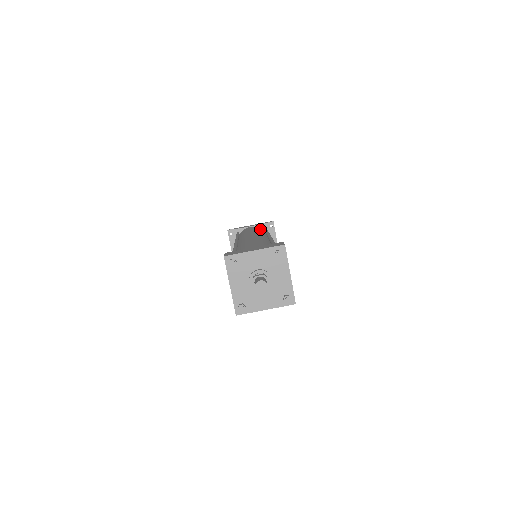
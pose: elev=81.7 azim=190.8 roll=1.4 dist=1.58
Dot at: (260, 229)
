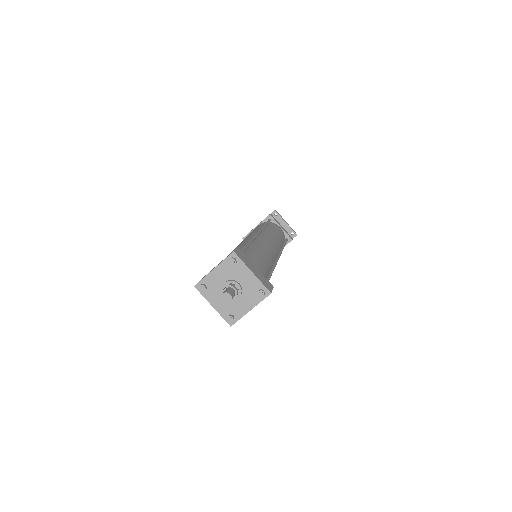
Dot at: (261, 225)
